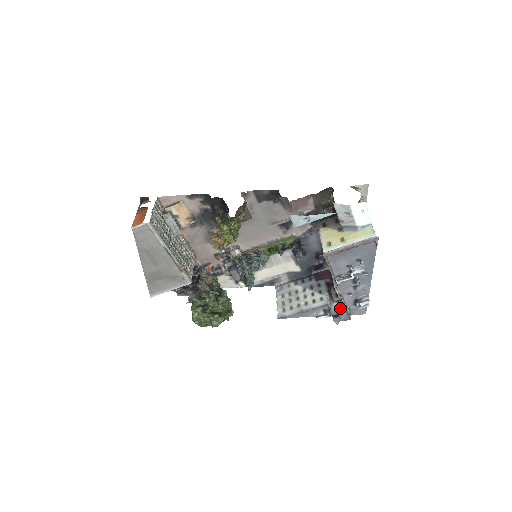
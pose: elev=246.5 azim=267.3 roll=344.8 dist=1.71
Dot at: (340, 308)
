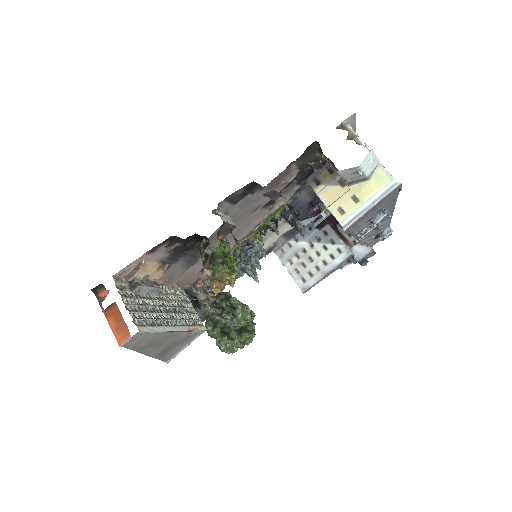
Dot at: (364, 252)
